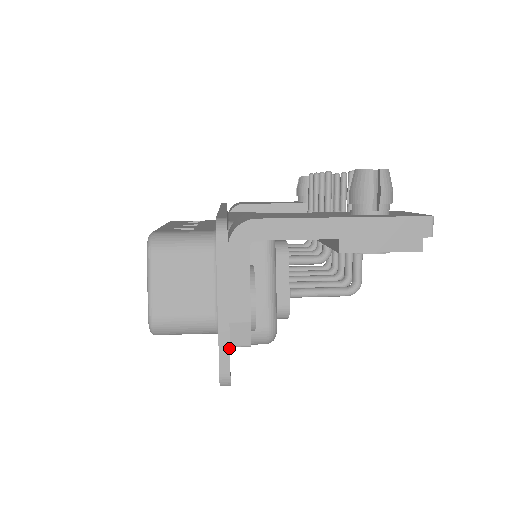
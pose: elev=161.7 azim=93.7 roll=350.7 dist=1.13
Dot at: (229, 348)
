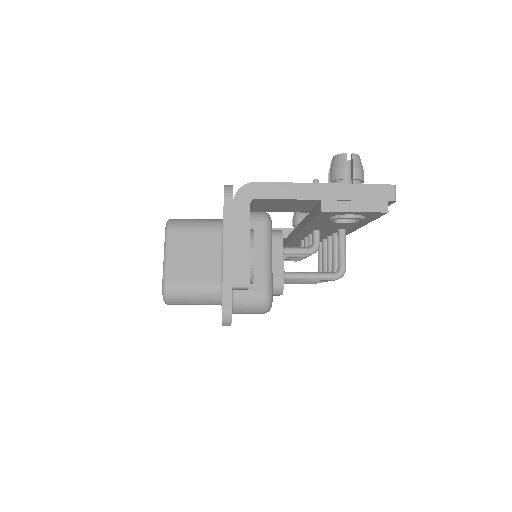
Dot at: (231, 287)
